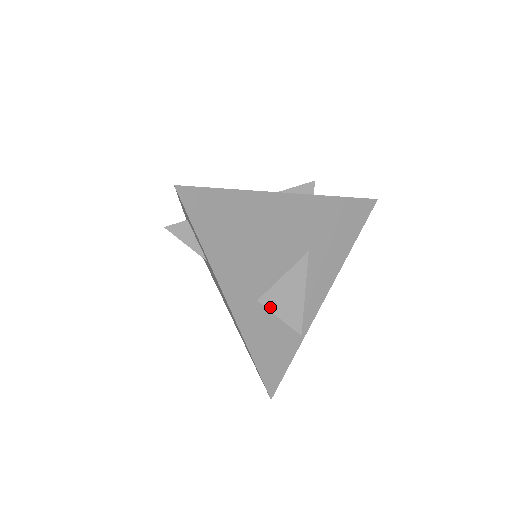
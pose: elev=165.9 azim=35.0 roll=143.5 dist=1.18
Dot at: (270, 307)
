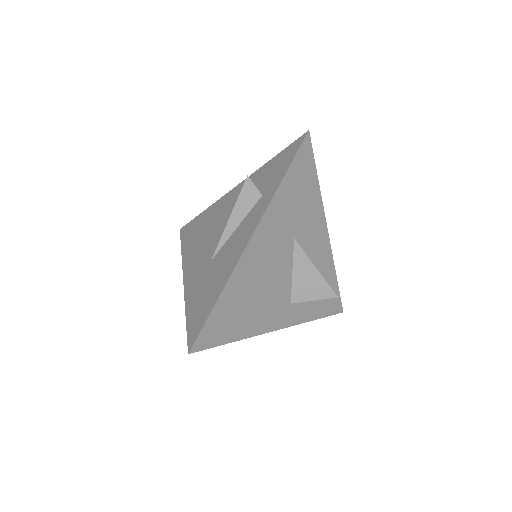
Dot at: (303, 300)
